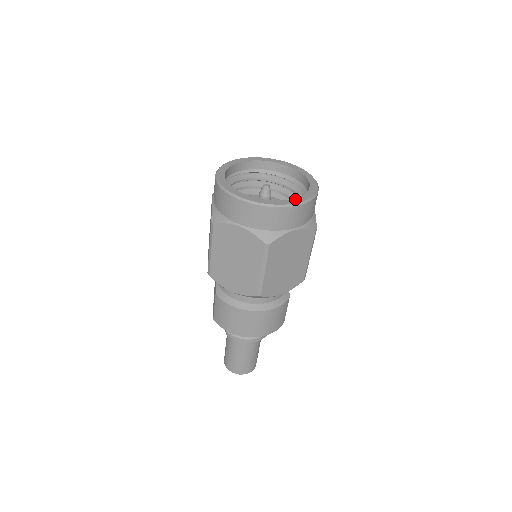
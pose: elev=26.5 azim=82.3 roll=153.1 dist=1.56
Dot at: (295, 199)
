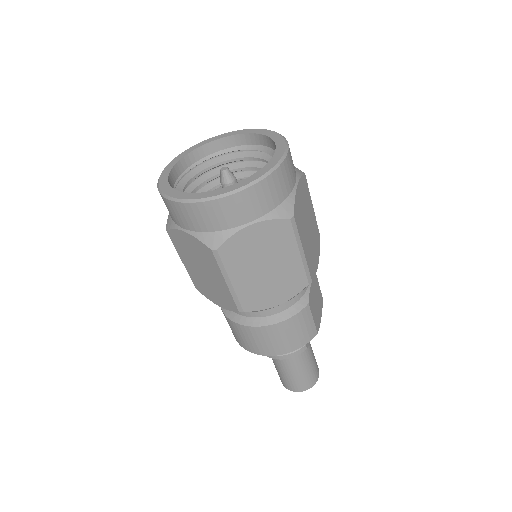
Dot at: (236, 184)
